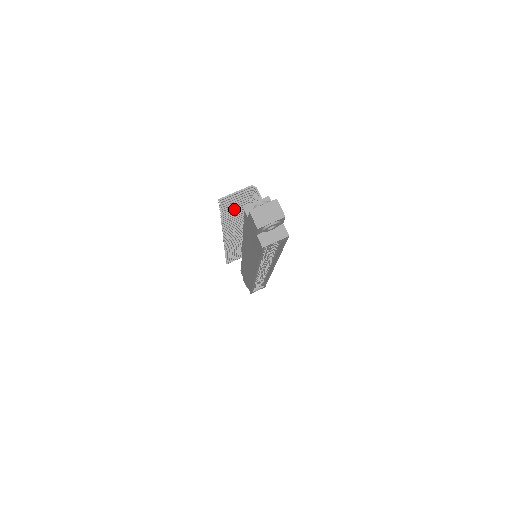
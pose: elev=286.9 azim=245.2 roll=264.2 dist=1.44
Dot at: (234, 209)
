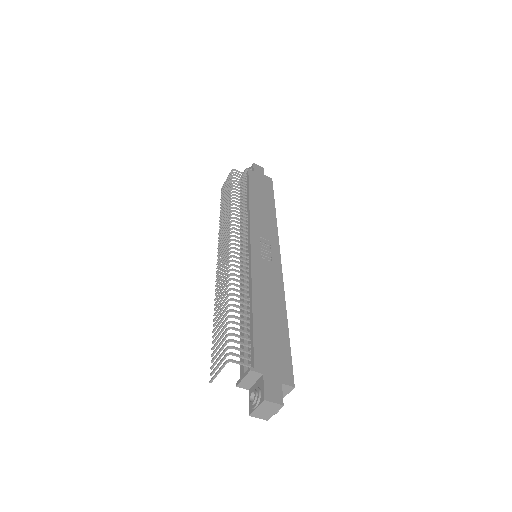
Dot at: (219, 329)
